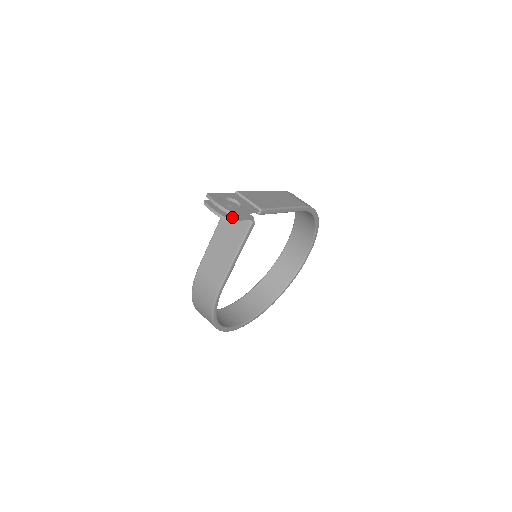
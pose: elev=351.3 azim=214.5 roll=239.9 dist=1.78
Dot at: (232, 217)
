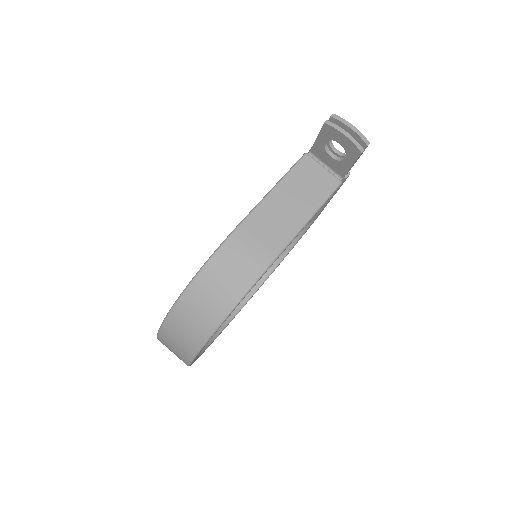
Dot at: (358, 153)
